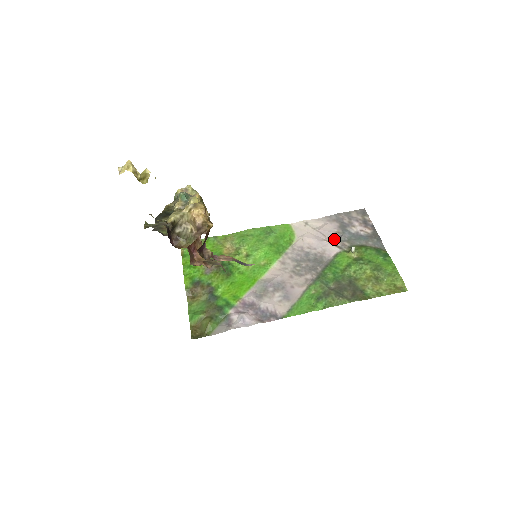
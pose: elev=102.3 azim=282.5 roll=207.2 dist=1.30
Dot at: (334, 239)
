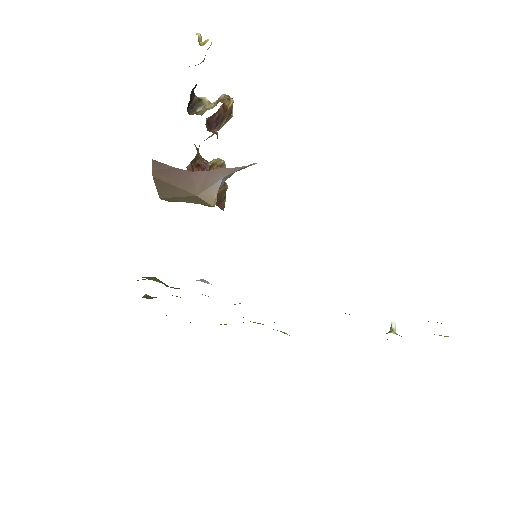
Dot at: occluded
